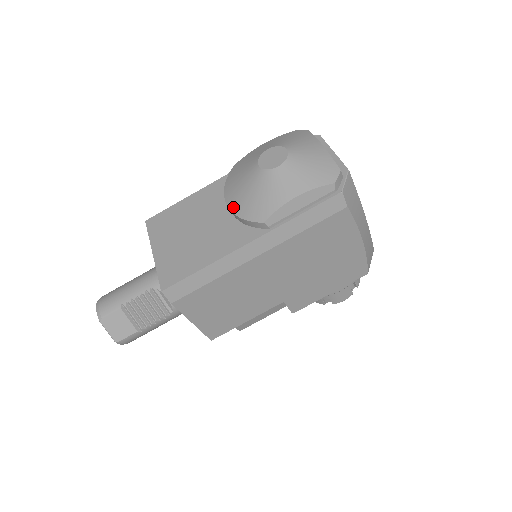
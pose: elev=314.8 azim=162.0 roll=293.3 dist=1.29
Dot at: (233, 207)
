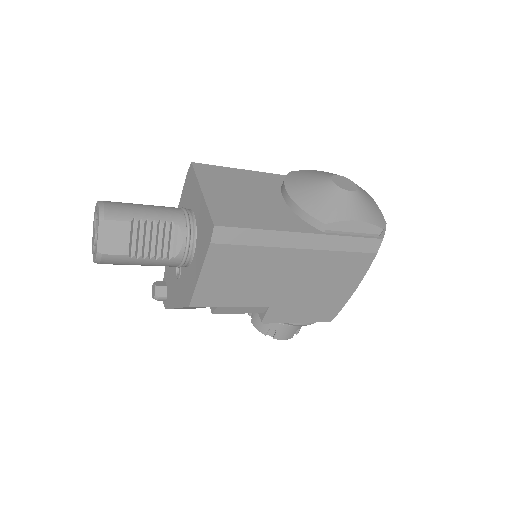
Dot at: (297, 199)
